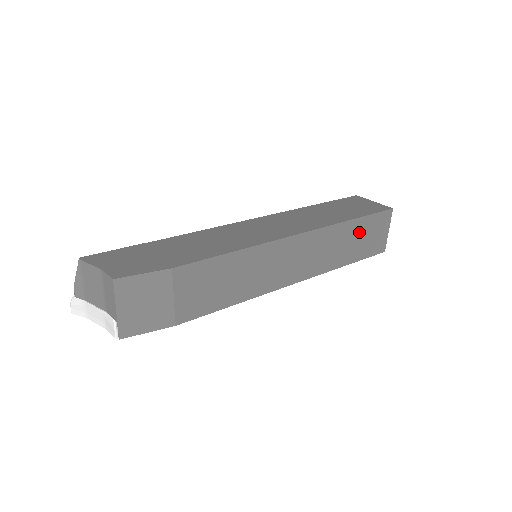
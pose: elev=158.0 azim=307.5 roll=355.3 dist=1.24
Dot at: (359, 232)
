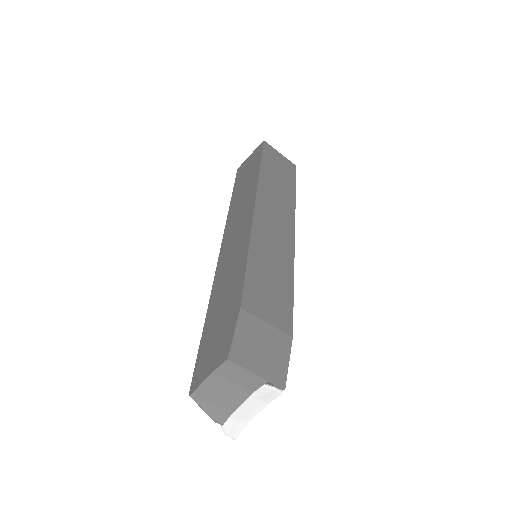
Dot at: (272, 171)
